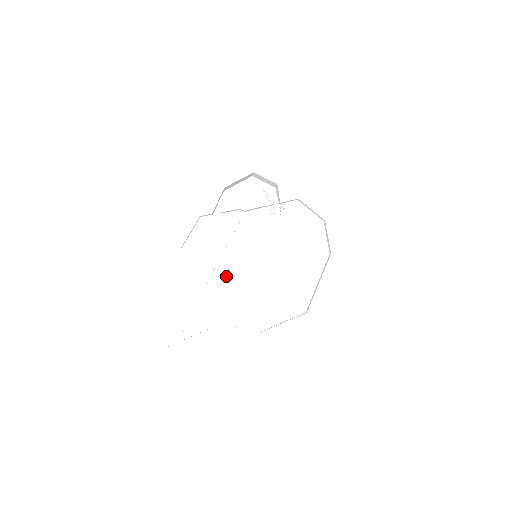
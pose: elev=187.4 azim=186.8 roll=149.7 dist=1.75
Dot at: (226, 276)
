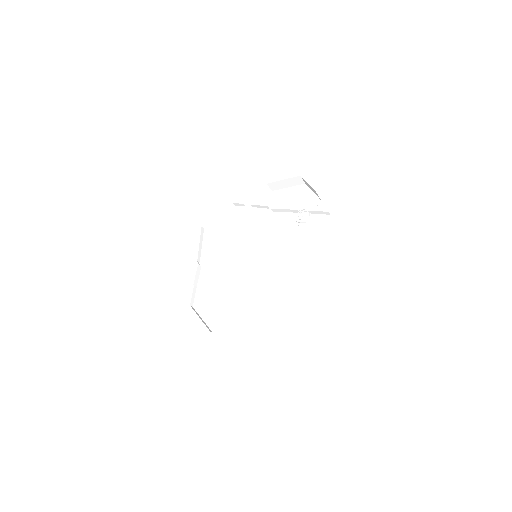
Dot at: (222, 265)
